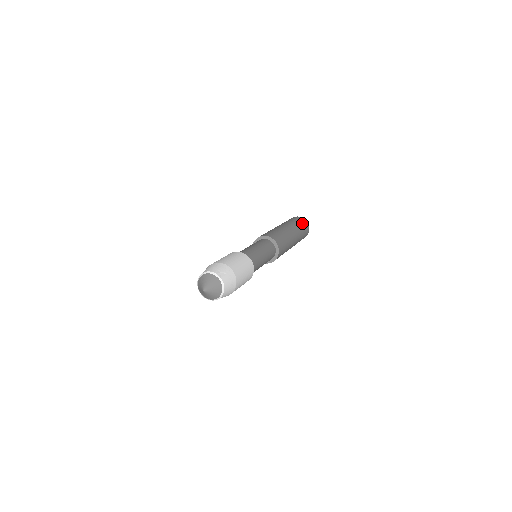
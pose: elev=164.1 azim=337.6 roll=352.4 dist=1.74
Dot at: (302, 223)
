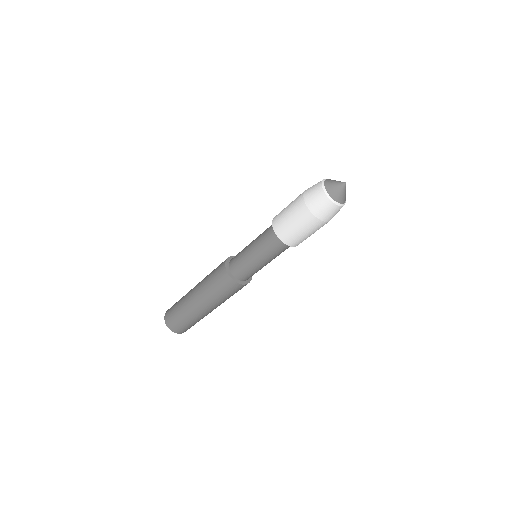
Dot at: occluded
